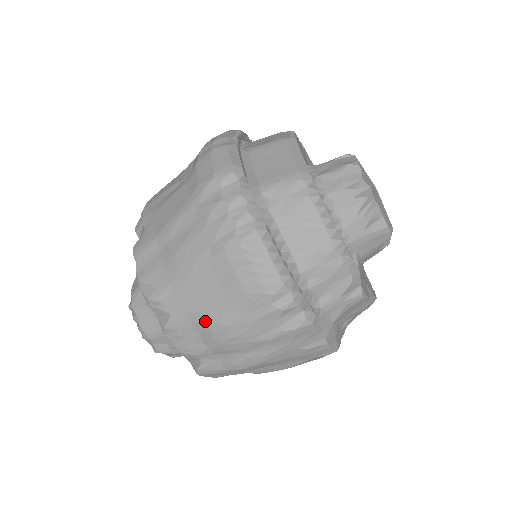
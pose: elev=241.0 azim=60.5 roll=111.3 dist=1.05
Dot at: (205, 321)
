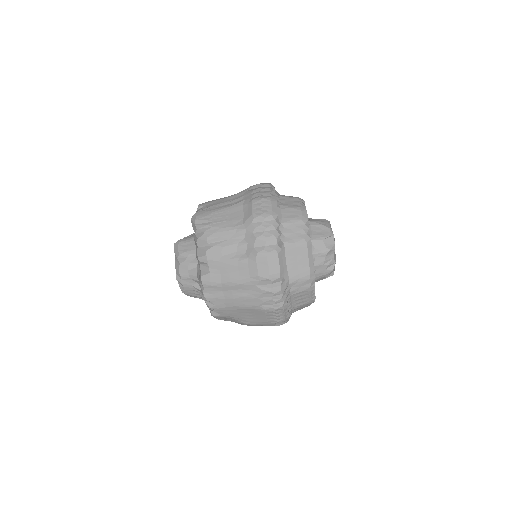
Dot at: (239, 321)
